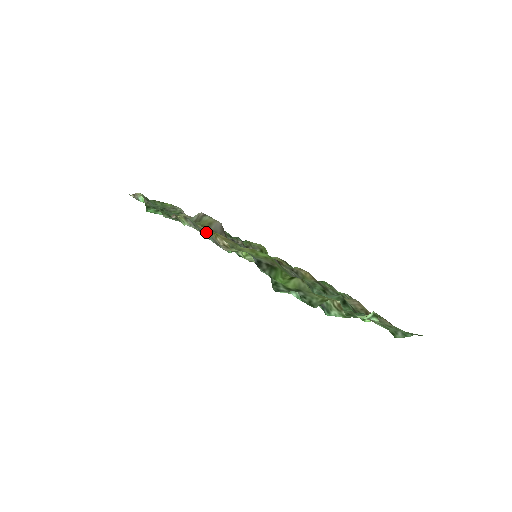
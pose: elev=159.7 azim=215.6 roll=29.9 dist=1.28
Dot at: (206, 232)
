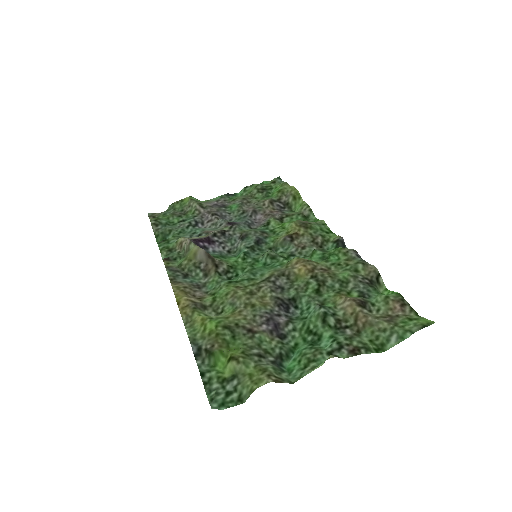
Dot at: (183, 283)
